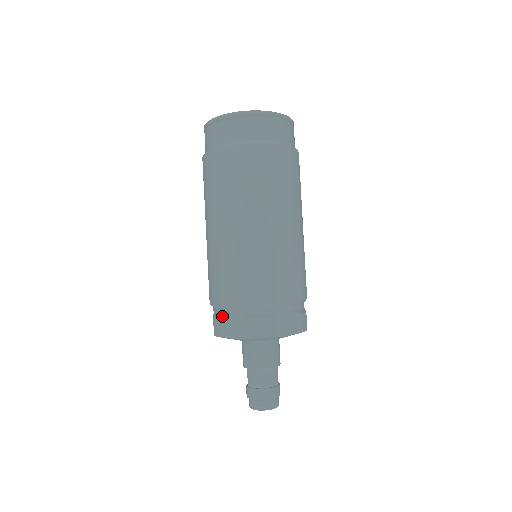
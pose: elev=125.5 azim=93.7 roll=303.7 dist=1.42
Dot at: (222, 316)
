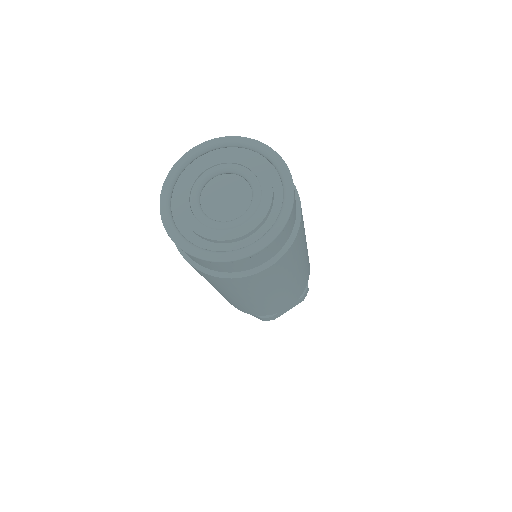
Dot at: (274, 315)
